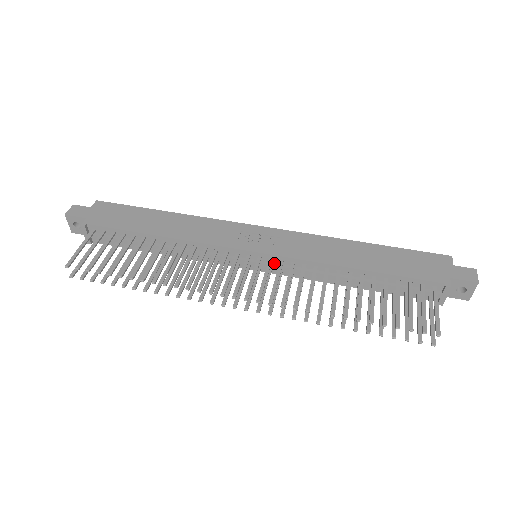
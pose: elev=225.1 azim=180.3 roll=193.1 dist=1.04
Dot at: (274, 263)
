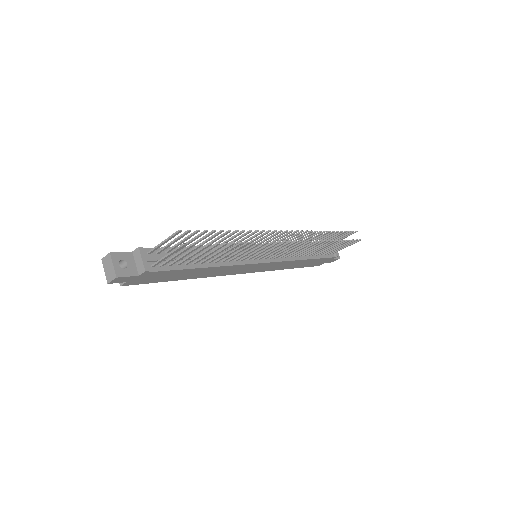
Dot at: occluded
